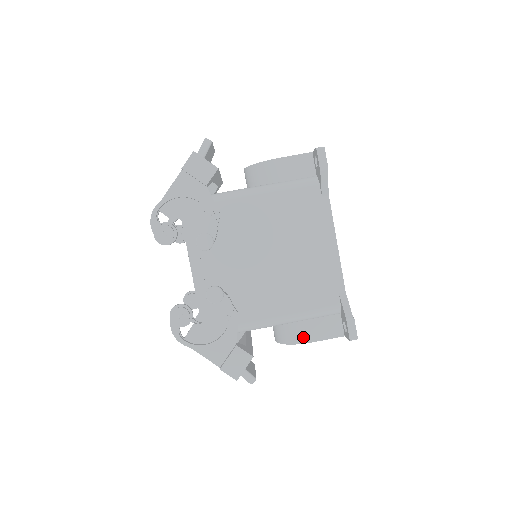
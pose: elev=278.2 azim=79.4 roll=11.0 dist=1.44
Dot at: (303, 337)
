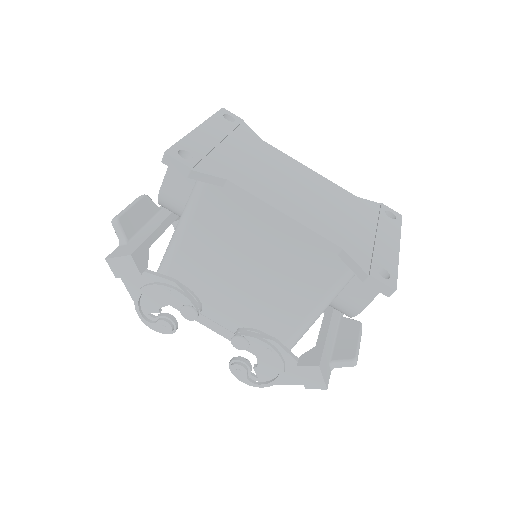
Dot at: (353, 309)
